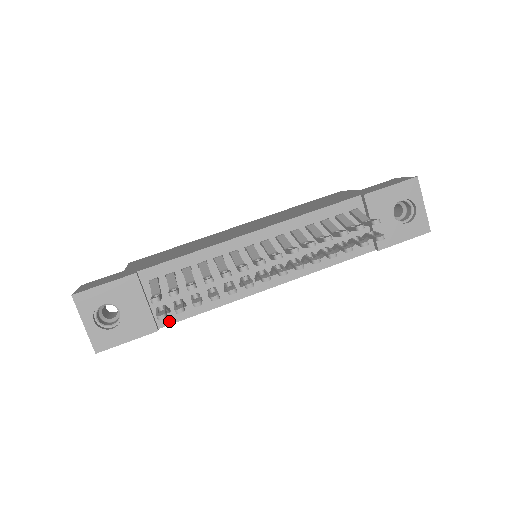
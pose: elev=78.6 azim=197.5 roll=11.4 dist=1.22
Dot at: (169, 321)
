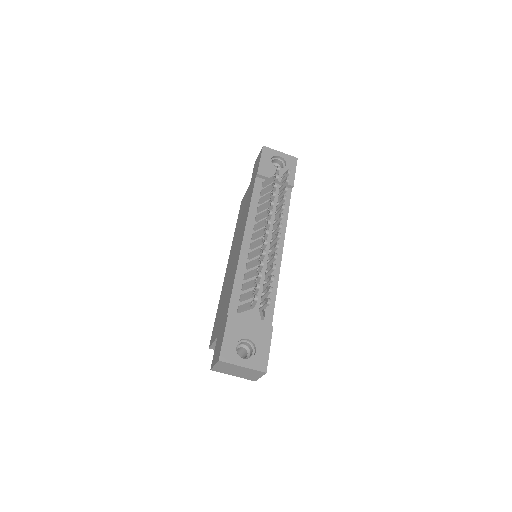
Dot at: (270, 318)
